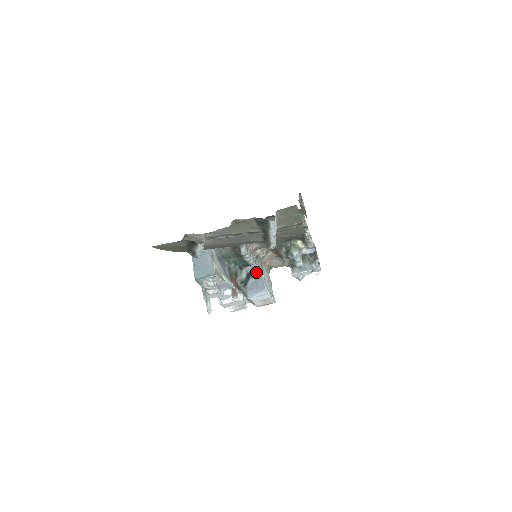
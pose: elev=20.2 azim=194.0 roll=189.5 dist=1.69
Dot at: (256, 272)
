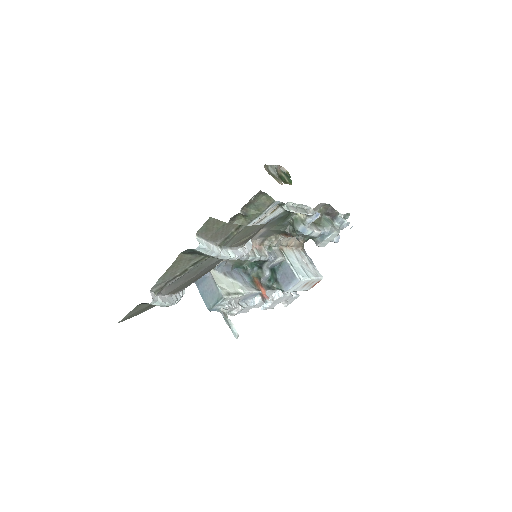
Dot at: (279, 263)
